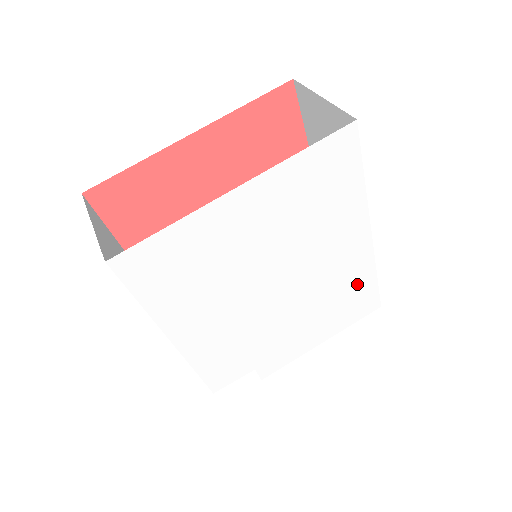
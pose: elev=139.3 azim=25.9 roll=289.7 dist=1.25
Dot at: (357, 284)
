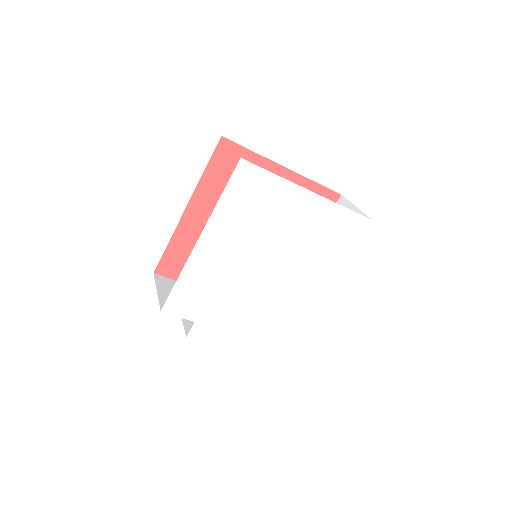
Dot at: (290, 324)
